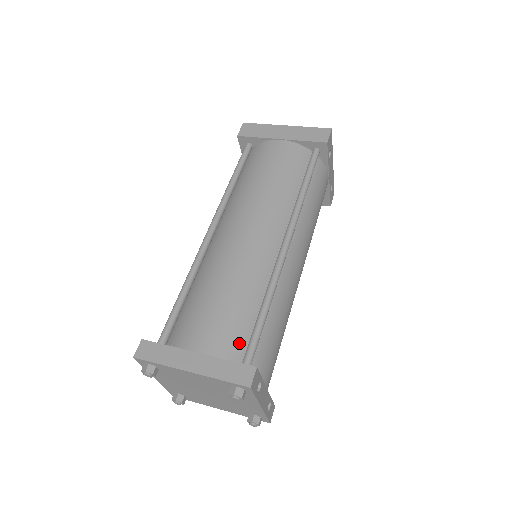
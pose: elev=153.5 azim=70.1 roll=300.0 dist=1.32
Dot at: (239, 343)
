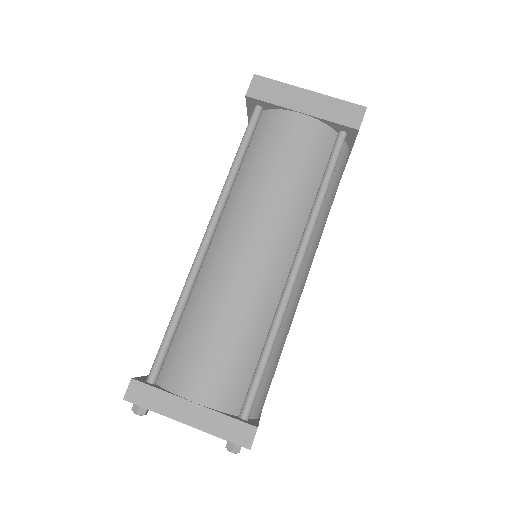
Dot at: (238, 390)
